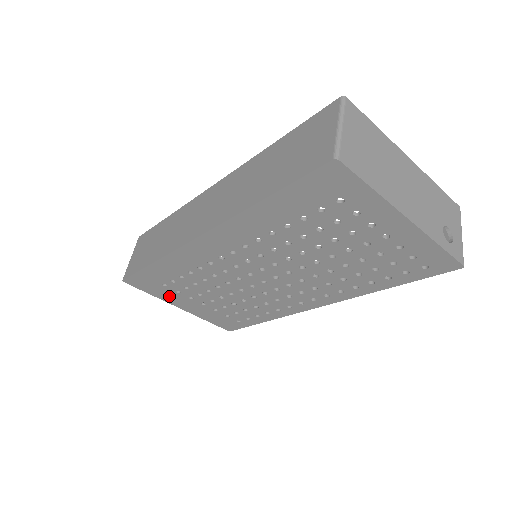
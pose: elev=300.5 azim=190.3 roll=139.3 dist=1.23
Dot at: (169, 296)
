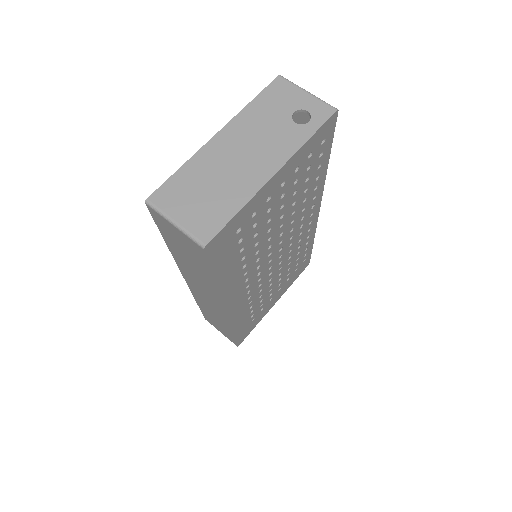
Dot at: (263, 314)
